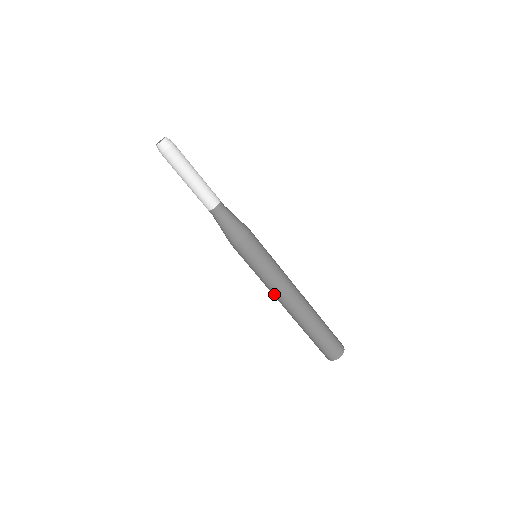
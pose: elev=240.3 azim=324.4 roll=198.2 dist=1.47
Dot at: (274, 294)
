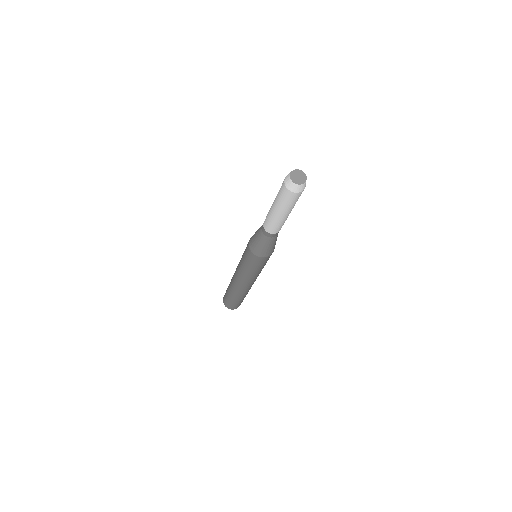
Dot at: (247, 282)
